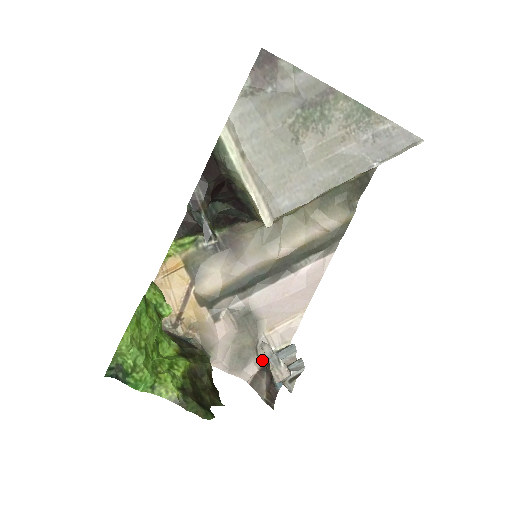
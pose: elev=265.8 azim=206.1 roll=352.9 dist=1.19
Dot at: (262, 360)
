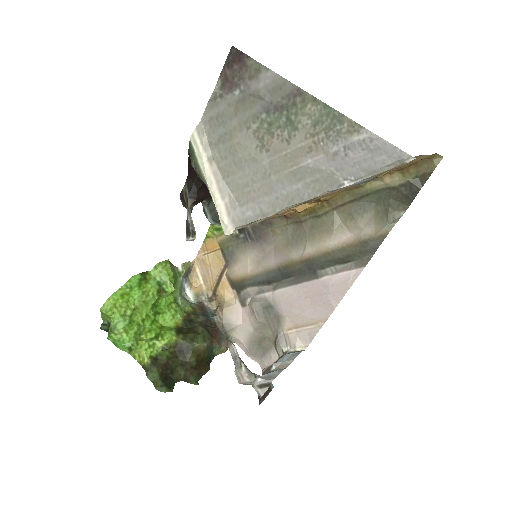
Dot at: (280, 355)
